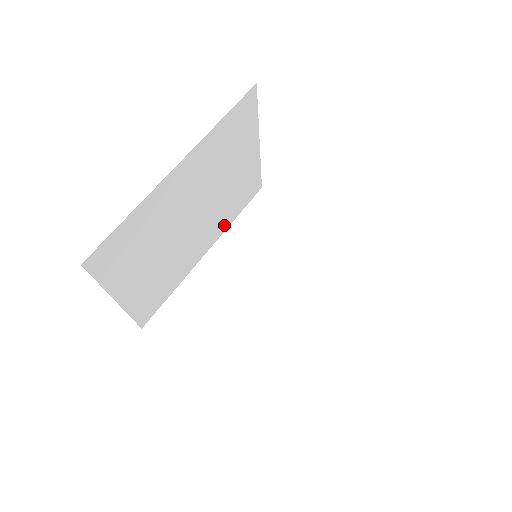
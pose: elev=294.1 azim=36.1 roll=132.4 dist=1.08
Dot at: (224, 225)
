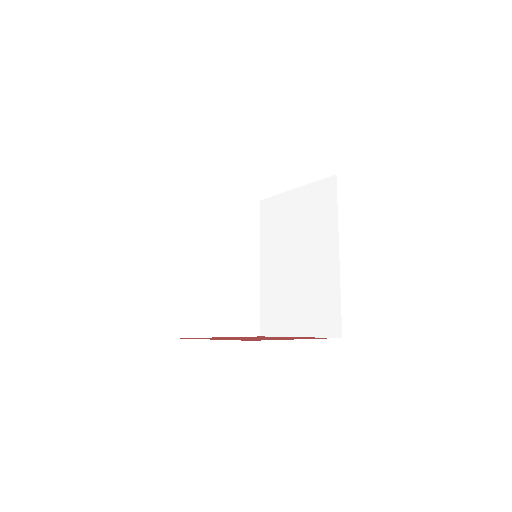
Dot at: occluded
